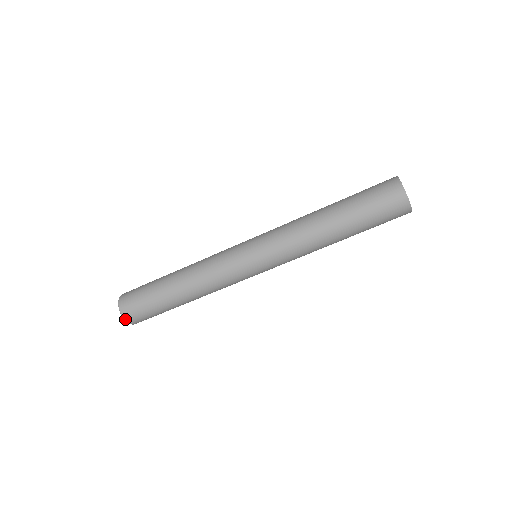
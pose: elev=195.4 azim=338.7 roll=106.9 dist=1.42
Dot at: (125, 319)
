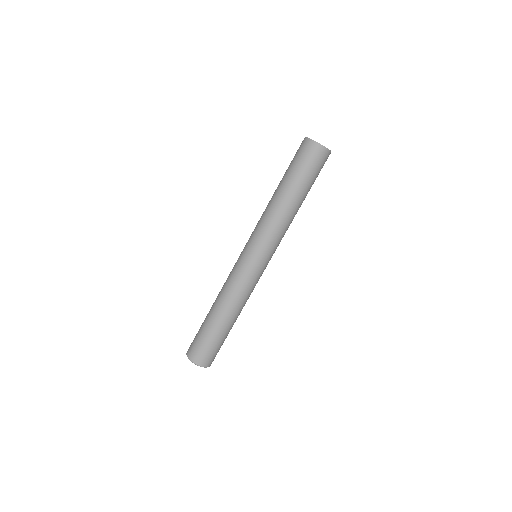
Dot at: occluded
